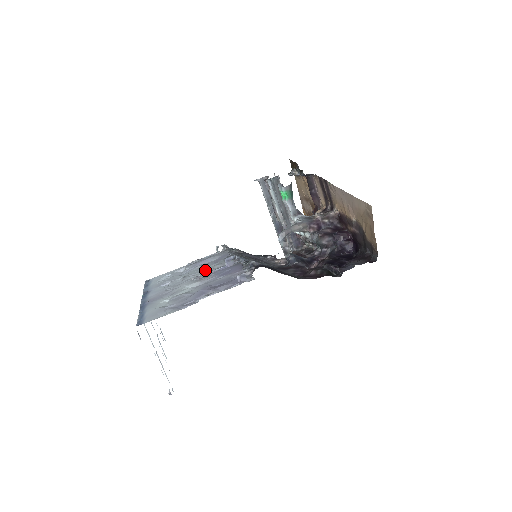
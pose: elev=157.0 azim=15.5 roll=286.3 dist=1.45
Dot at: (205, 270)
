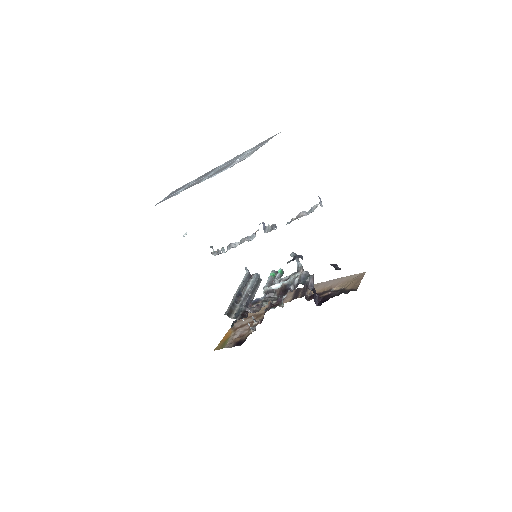
Dot at: occluded
